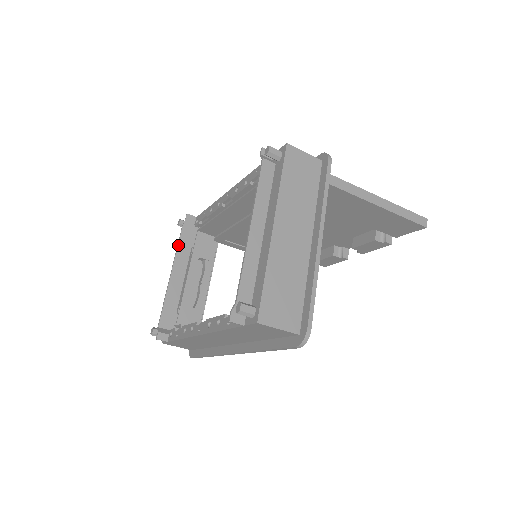
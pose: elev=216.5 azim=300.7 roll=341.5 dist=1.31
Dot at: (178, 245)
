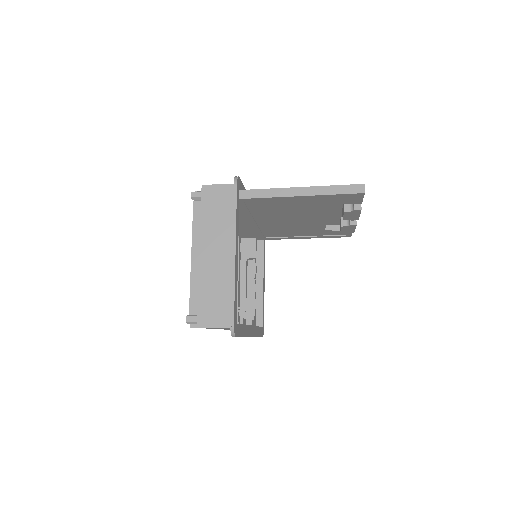
Dot at: occluded
